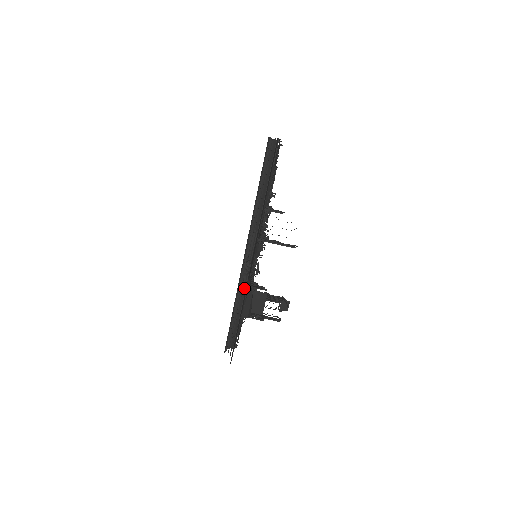
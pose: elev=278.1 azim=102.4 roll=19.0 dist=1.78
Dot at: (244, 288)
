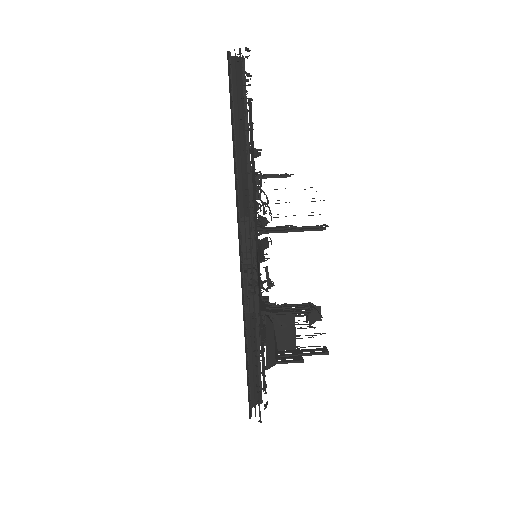
Dot at: (254, 315)
